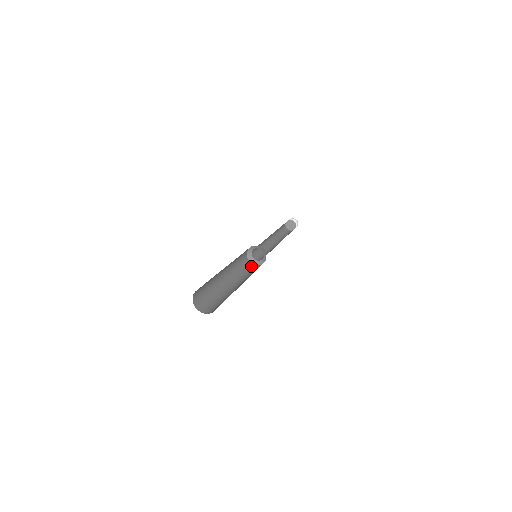
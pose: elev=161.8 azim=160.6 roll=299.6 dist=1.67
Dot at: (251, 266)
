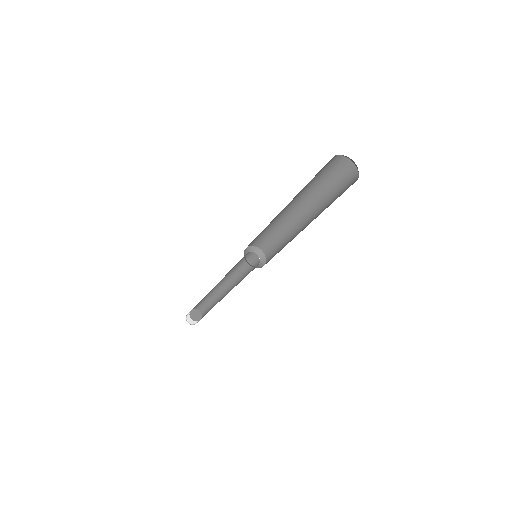
Dot at: occluded
